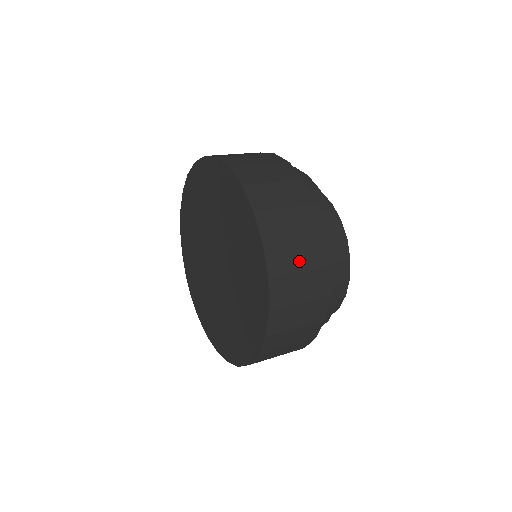
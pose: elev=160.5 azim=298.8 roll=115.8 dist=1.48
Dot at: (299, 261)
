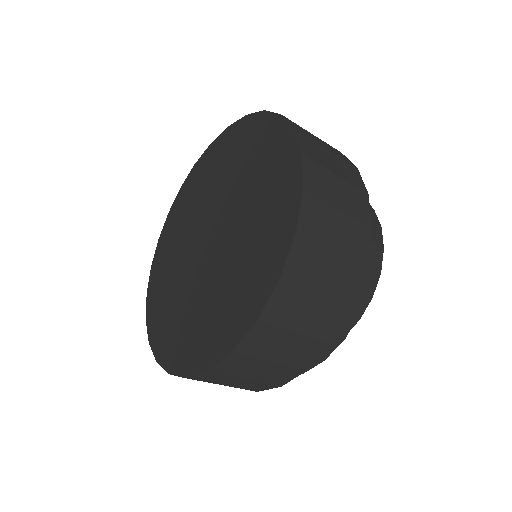
Dot at: (322, 145)
